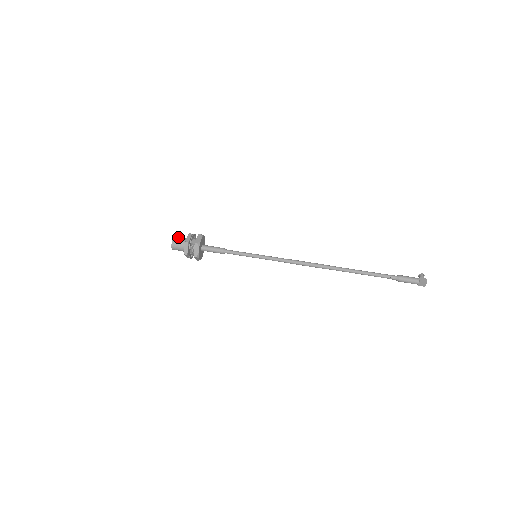
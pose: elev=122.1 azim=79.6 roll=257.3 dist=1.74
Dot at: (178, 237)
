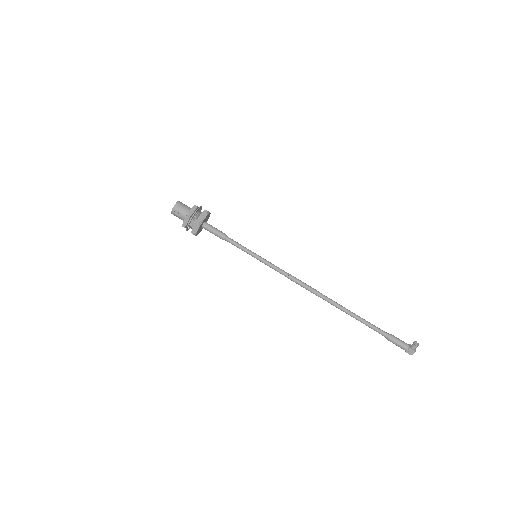
Dot at: (178, 208)
